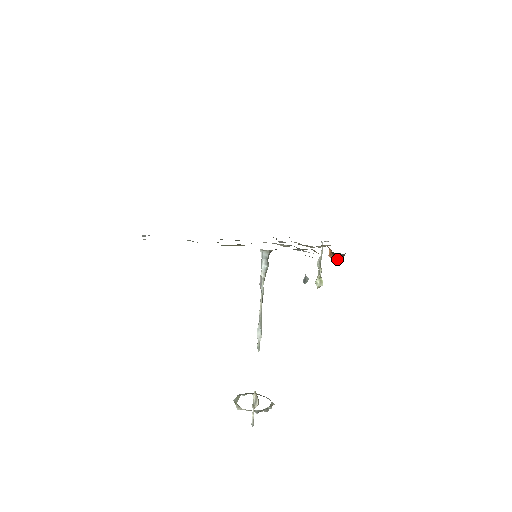
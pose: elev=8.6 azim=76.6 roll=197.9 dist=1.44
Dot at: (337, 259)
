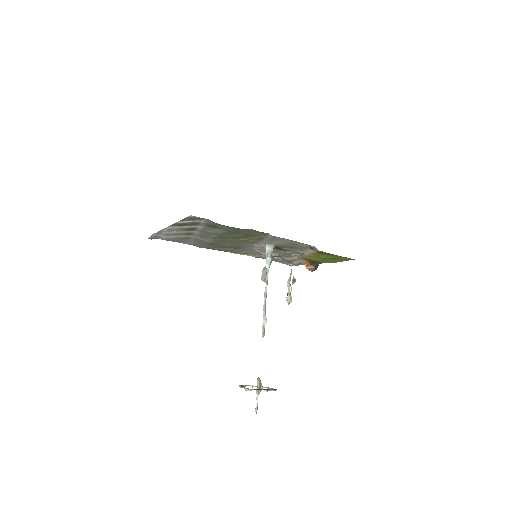
Dot at: (313, 269)
